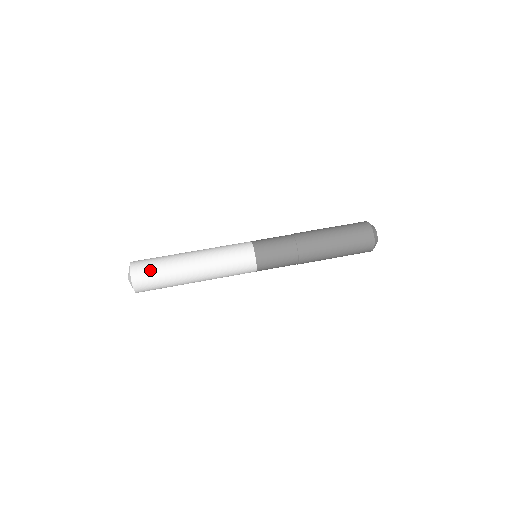
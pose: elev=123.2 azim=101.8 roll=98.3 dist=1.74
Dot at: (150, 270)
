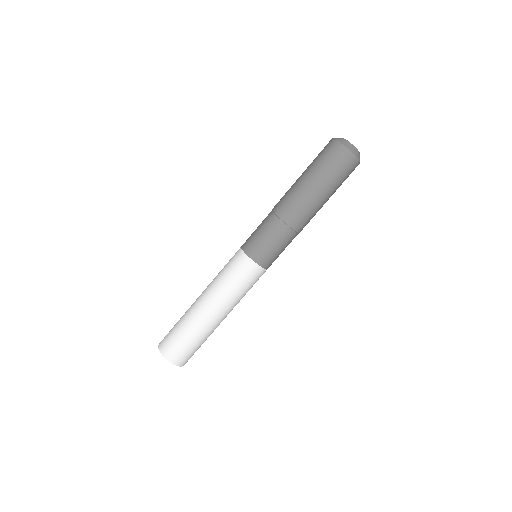
Dot at: (190, 352)
